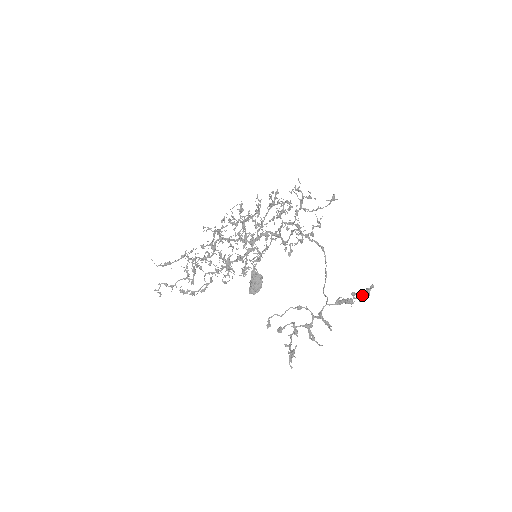
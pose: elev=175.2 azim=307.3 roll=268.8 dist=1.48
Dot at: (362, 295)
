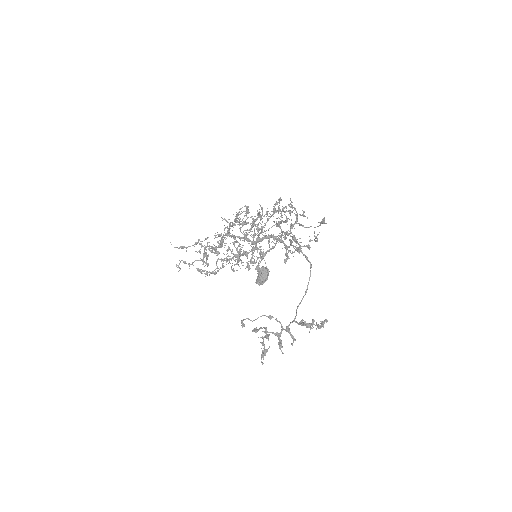
Dot at: (318, 325)
